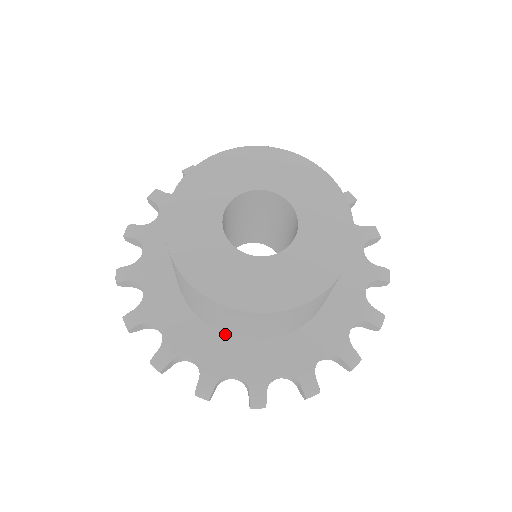
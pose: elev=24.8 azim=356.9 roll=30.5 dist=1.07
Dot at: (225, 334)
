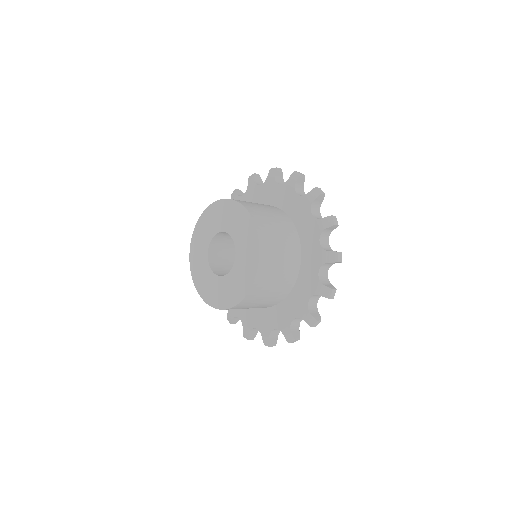
Dot at: occluded
